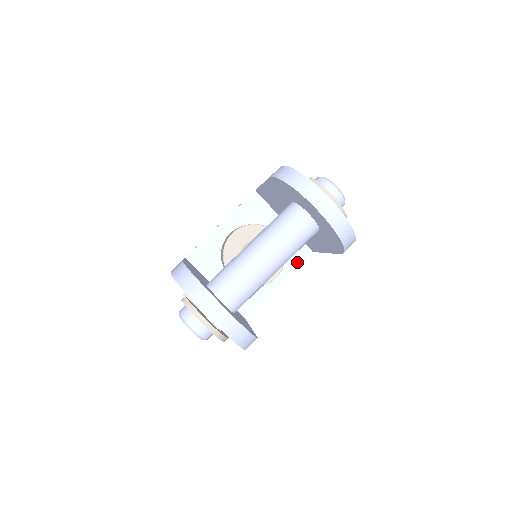
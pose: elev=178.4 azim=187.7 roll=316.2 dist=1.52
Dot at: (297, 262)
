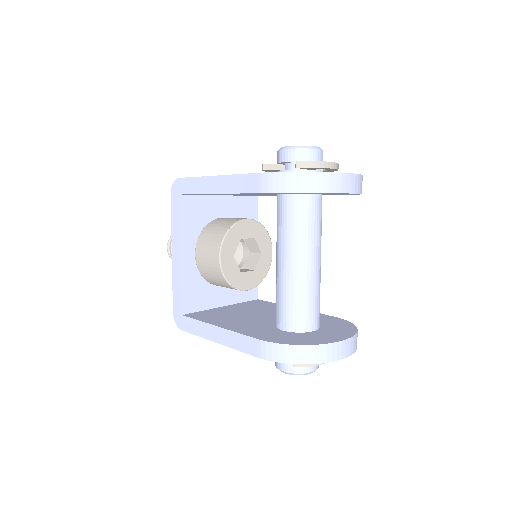
Dot at: (255, 217)
